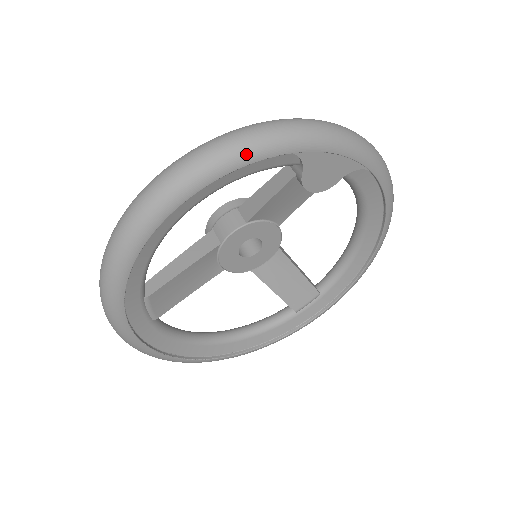
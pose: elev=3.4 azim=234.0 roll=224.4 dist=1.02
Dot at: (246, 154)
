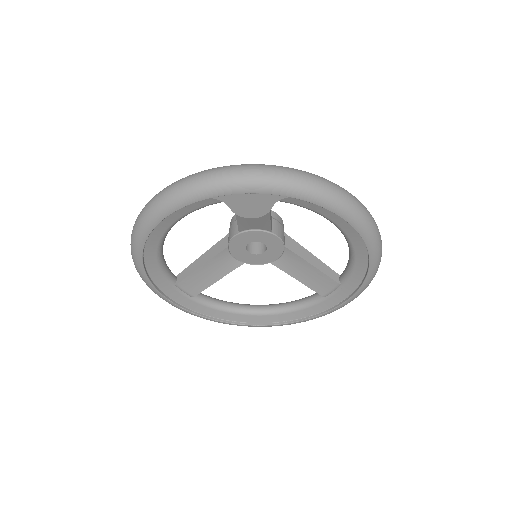
Dot at: (170, 205)
